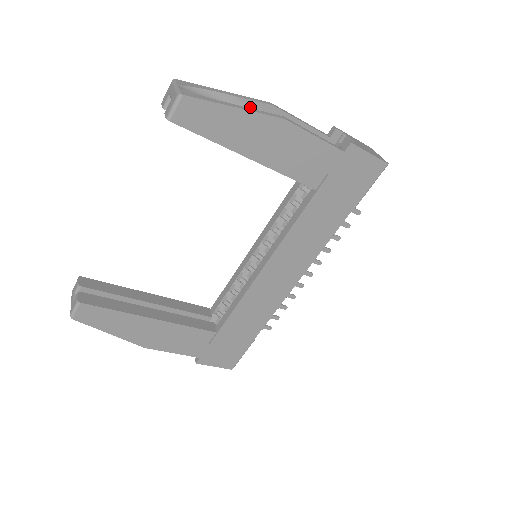
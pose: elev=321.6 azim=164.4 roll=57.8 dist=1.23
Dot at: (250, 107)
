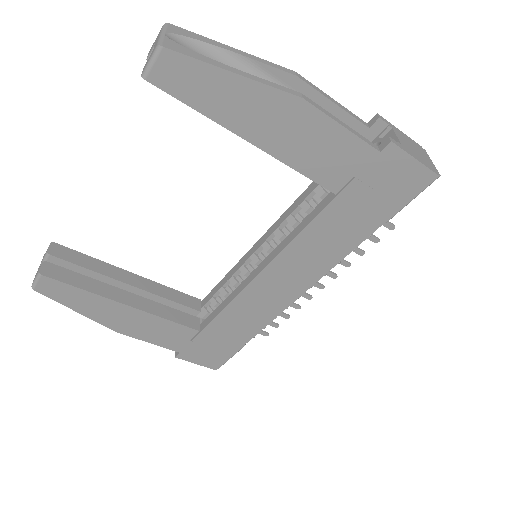
Dot at: (265, 74)
